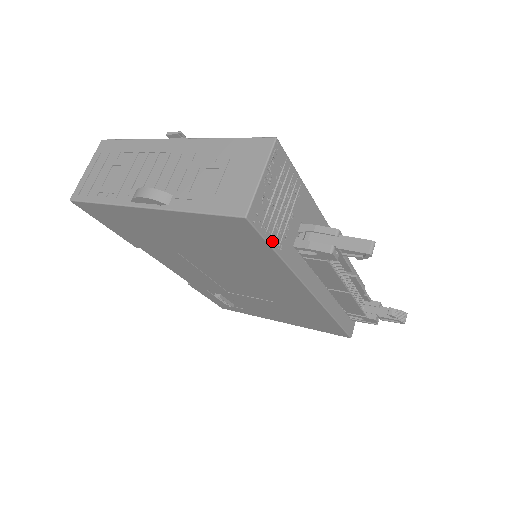
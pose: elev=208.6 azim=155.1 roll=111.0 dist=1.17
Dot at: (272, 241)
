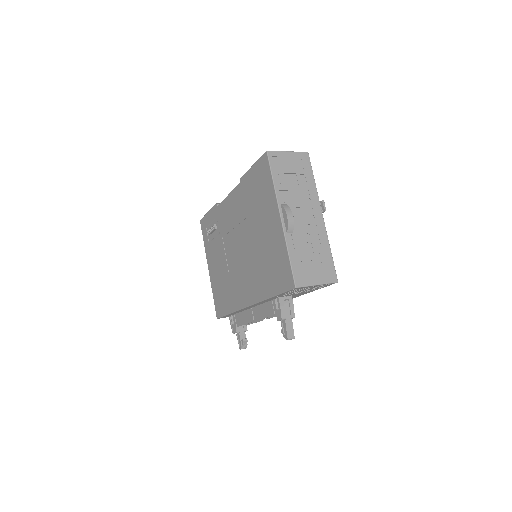
Dot at: occluded
